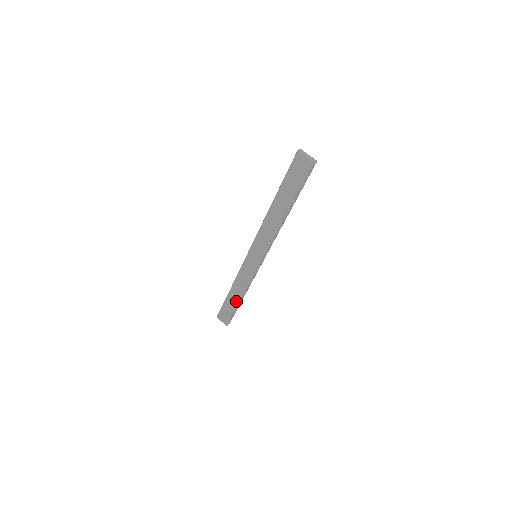
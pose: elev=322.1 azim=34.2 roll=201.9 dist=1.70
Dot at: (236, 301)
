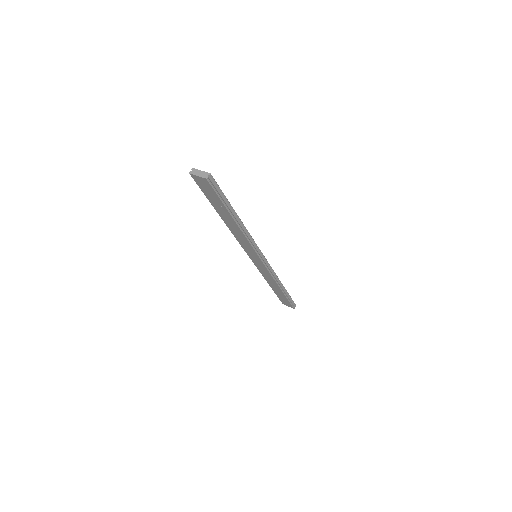
Dot at: (280, 291)
